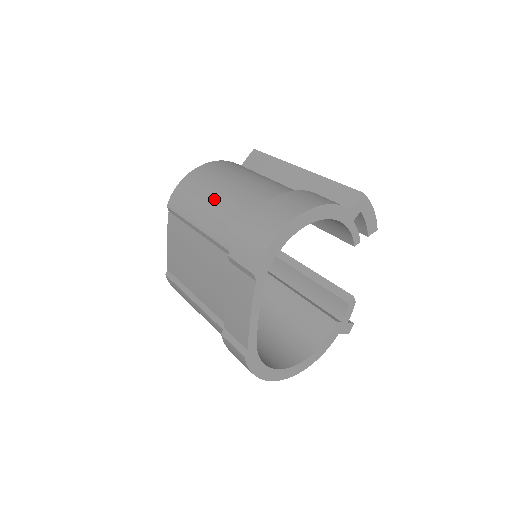
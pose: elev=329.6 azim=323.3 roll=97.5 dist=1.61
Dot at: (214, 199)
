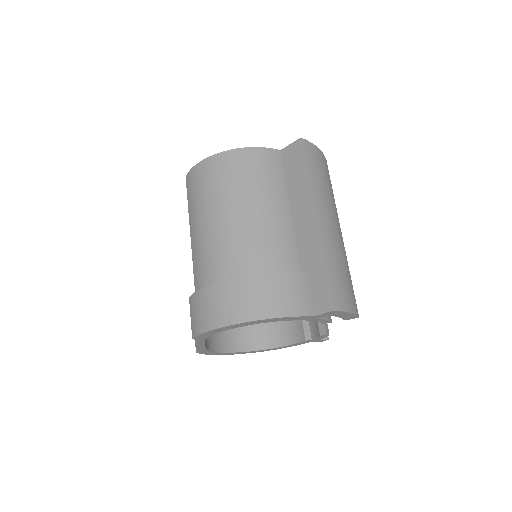
Dot at: (207, 222)
